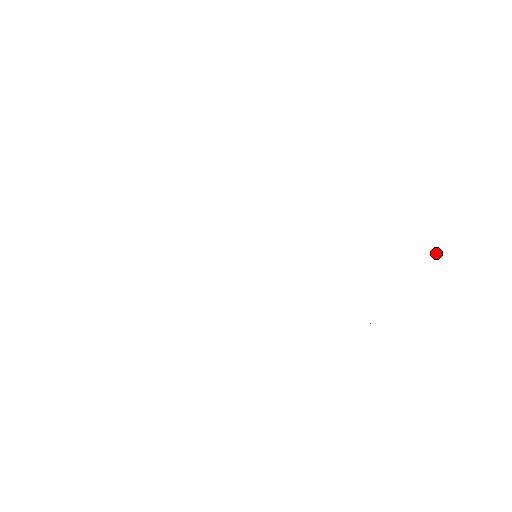
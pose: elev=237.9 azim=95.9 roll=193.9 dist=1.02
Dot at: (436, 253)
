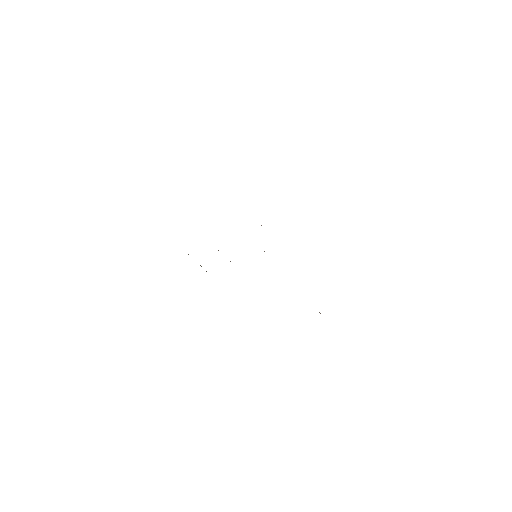
Dot at: occluded
